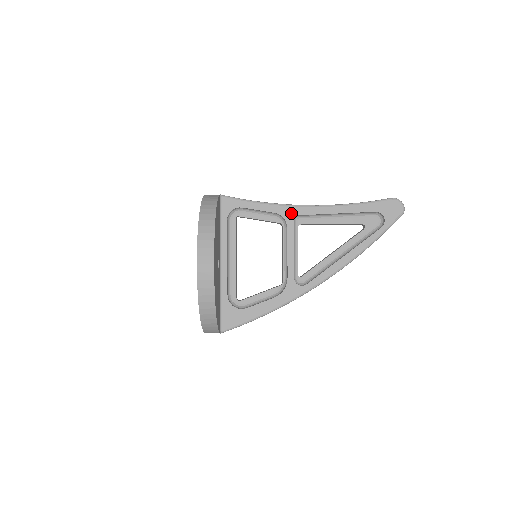
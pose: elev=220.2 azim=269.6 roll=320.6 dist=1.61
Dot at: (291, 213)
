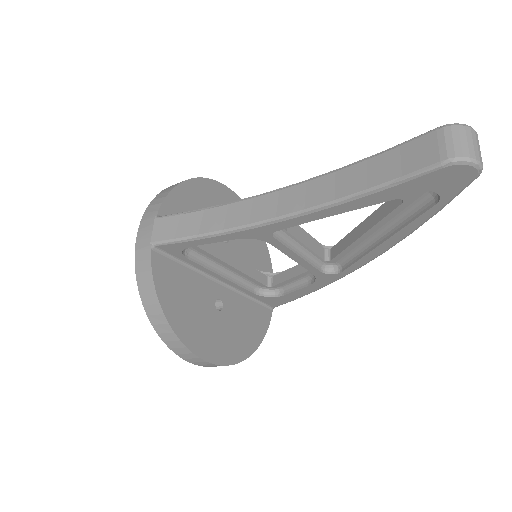
Dot at: (262, 233)
